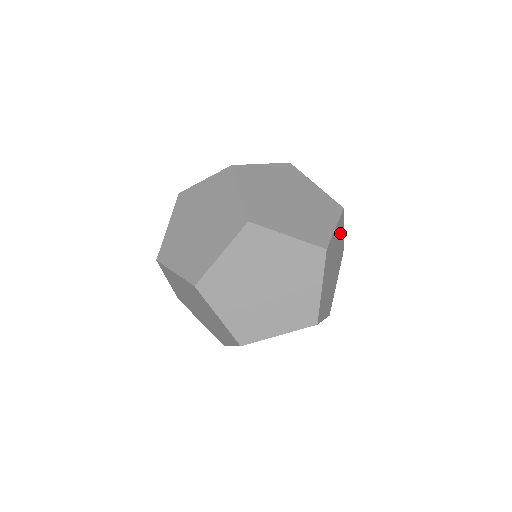
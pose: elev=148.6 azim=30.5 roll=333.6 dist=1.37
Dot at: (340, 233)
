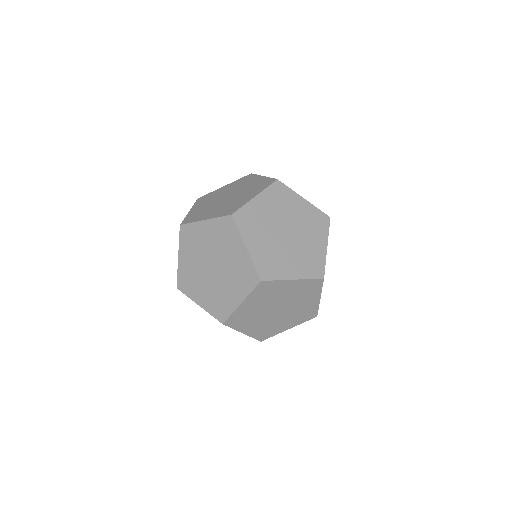
Dot at: (275, 289)
